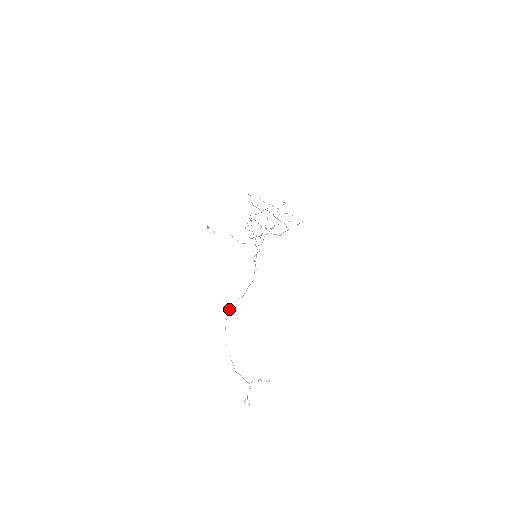
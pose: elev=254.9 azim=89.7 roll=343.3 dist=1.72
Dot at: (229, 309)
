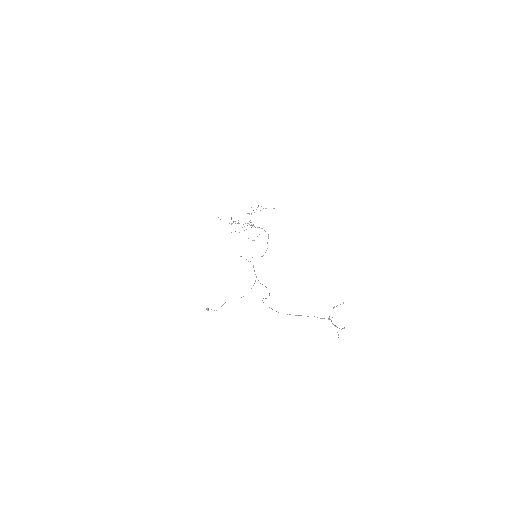
Dot at: occluded
